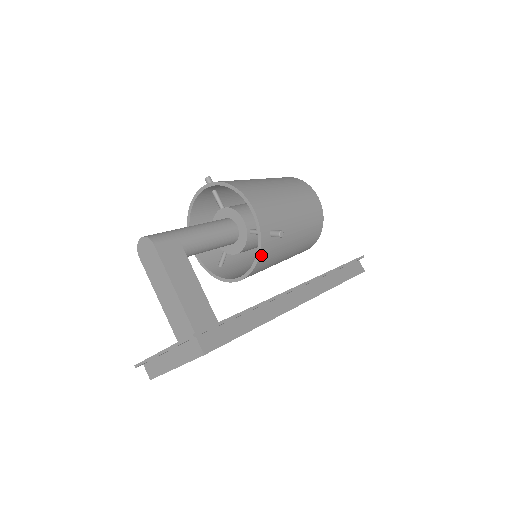
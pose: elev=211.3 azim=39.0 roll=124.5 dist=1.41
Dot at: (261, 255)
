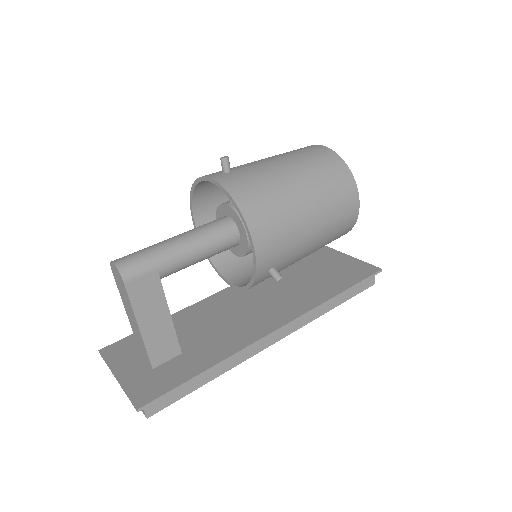
Dot at: (252, 286)
